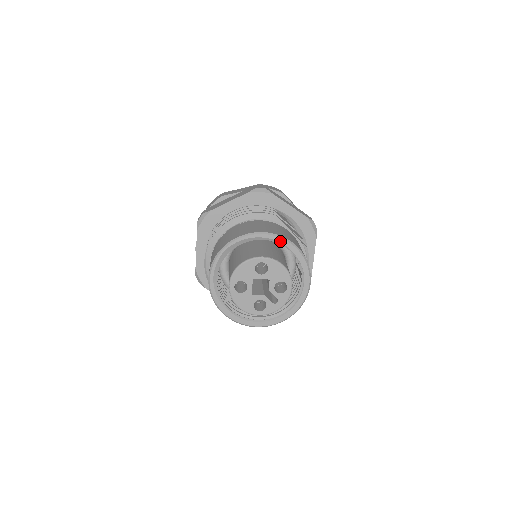
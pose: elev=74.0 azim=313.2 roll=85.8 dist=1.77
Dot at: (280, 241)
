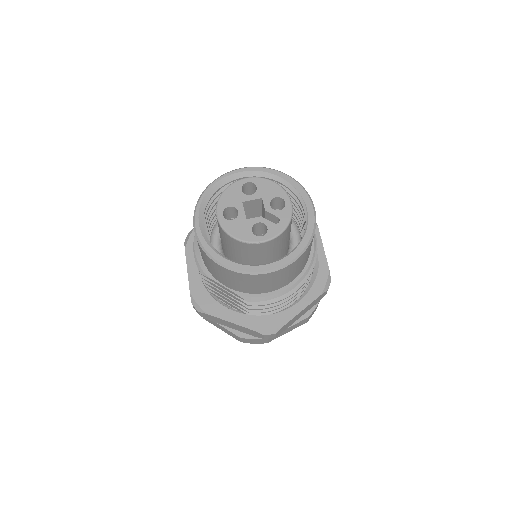
Dot at: (264, 171)
